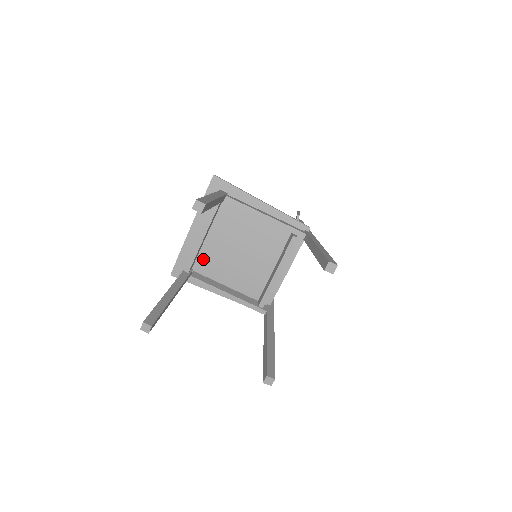
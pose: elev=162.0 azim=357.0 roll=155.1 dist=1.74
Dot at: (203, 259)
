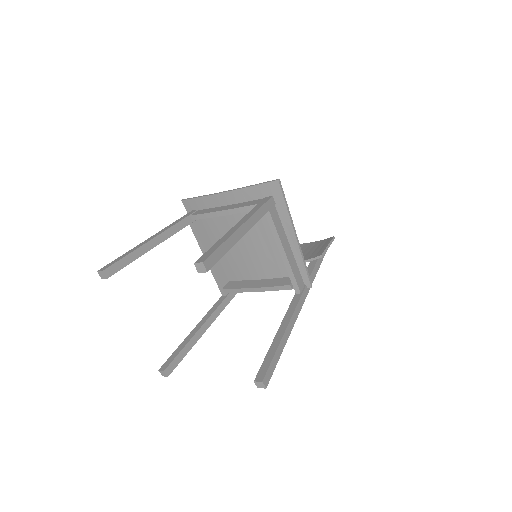
Dot at: (214, 219)
